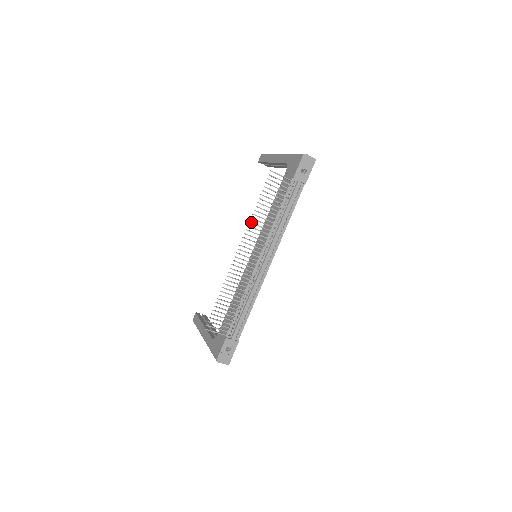
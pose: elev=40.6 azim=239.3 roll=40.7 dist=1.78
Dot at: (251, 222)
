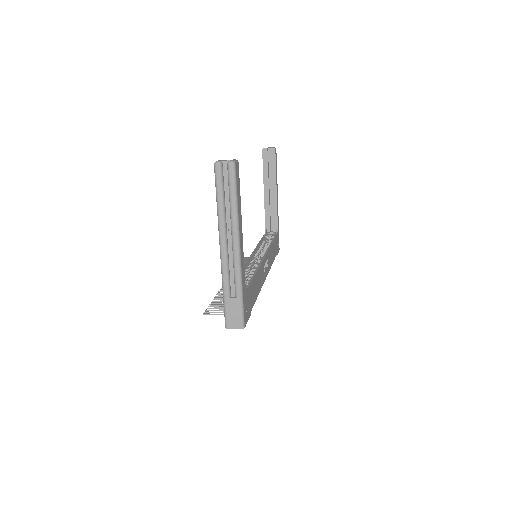
Dot at: occluded
